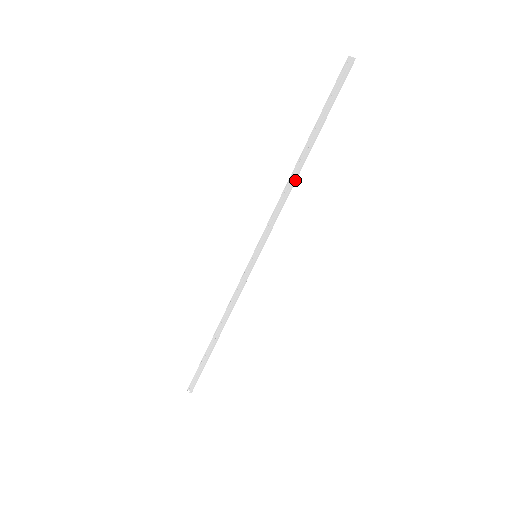
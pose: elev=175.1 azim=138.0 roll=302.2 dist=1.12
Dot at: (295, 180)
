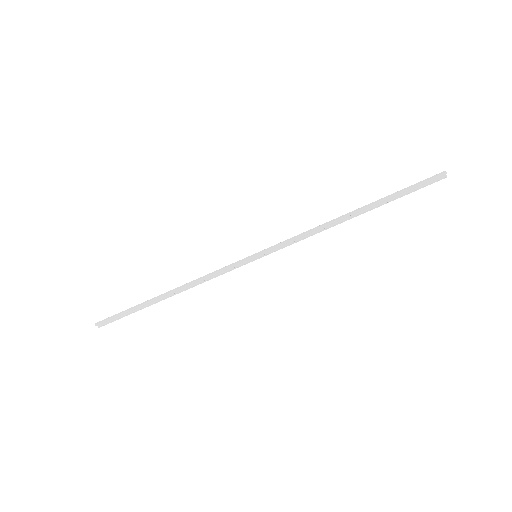
Dot at: (336, 224)
